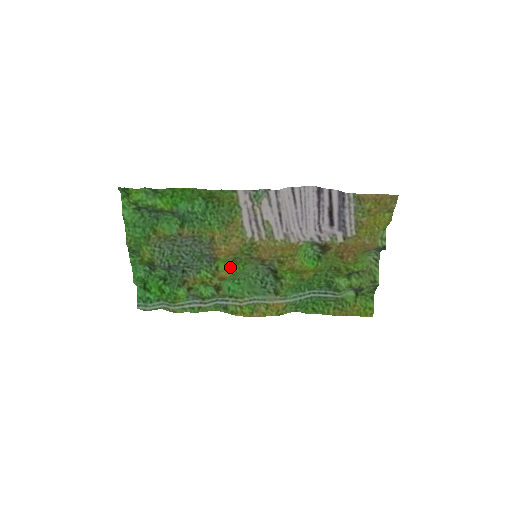
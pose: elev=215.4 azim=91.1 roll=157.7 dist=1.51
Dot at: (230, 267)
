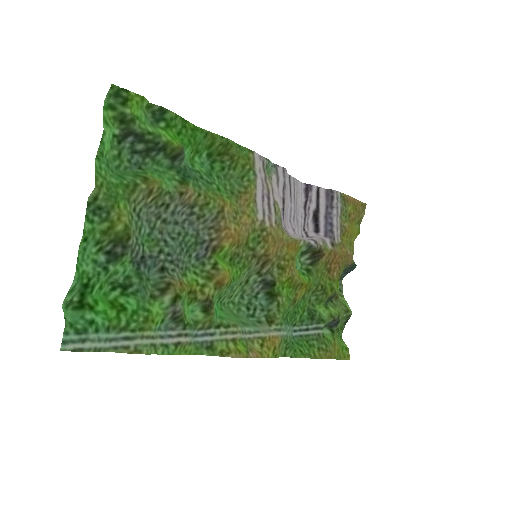
Dot at: (229, 267)
